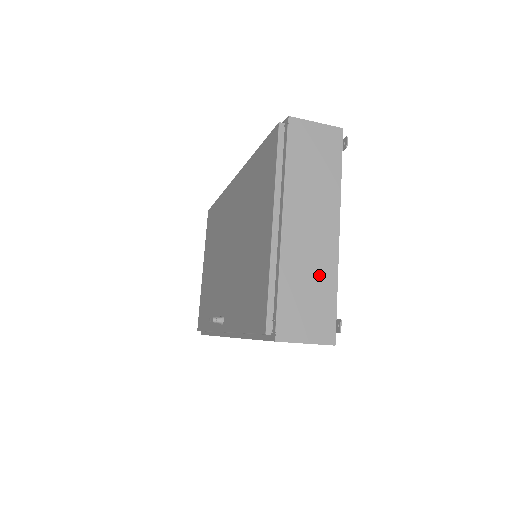
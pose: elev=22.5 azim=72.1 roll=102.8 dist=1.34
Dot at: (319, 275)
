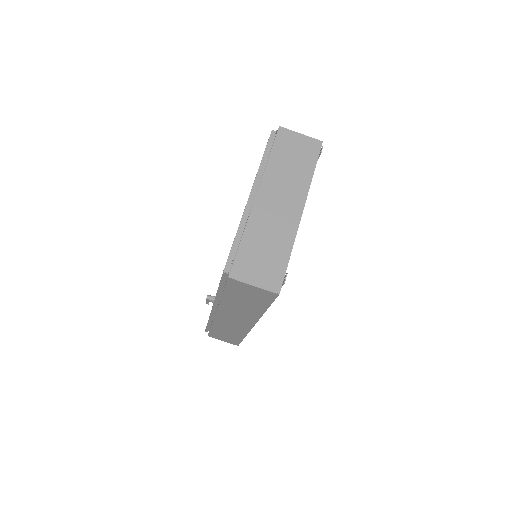
Dot at: (278, 239)
